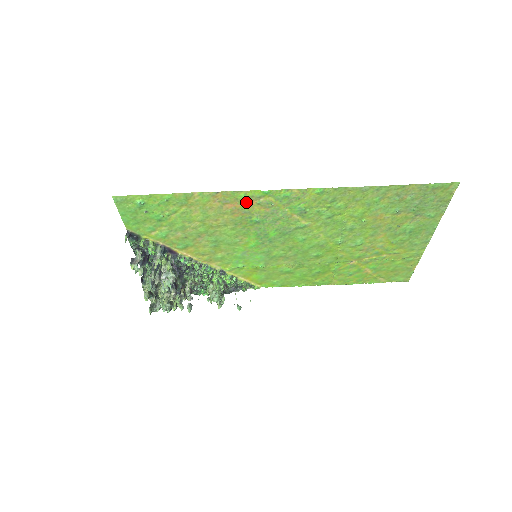
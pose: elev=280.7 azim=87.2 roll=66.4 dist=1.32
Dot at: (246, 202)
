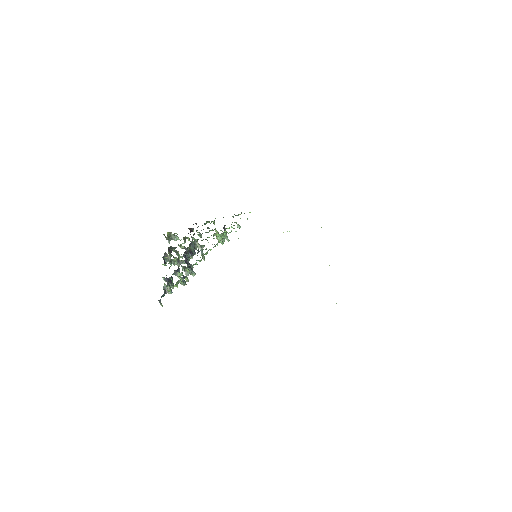
Dot at: occluded
